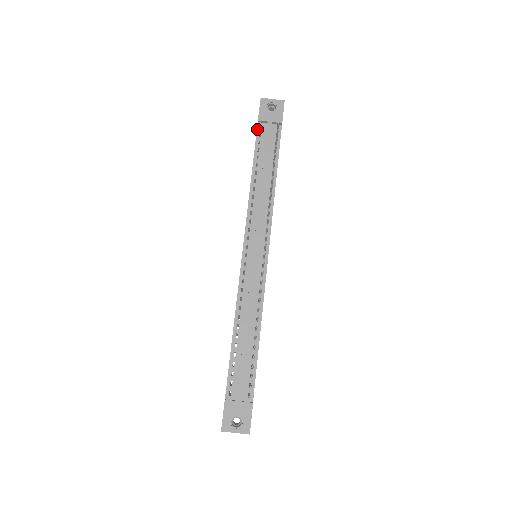
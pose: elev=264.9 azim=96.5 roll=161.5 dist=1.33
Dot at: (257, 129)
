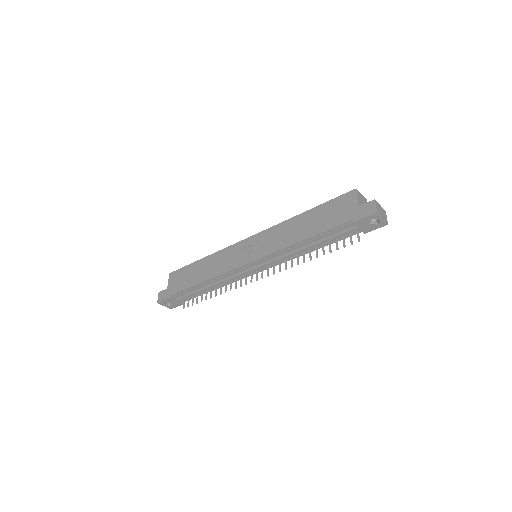
Dot at: (346, 223)
